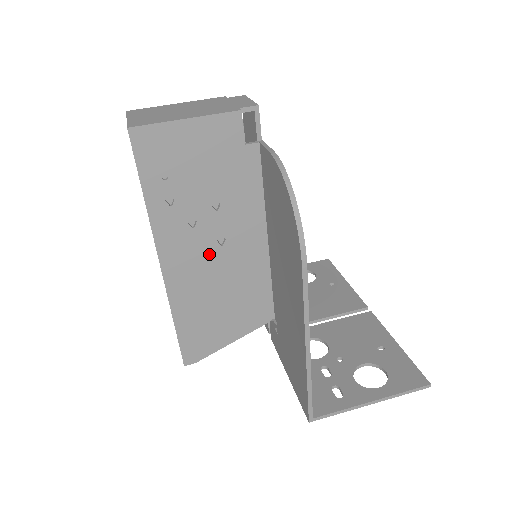
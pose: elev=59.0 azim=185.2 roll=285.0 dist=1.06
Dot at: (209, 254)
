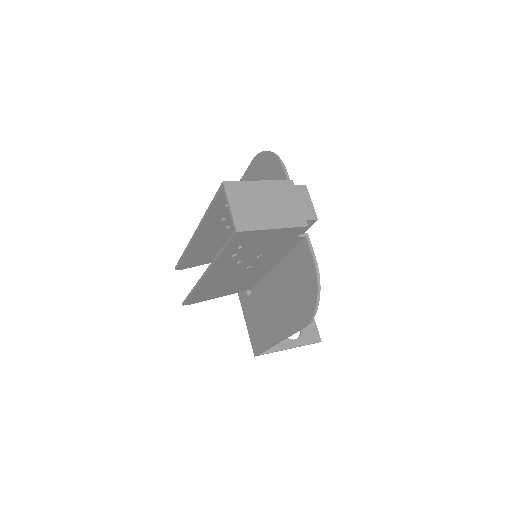
Dot at: (237, 271)
